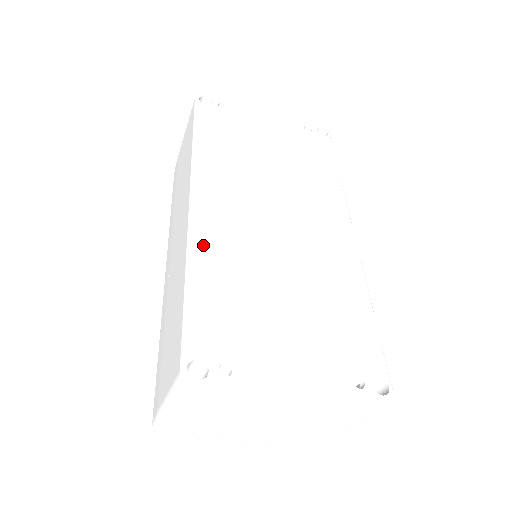
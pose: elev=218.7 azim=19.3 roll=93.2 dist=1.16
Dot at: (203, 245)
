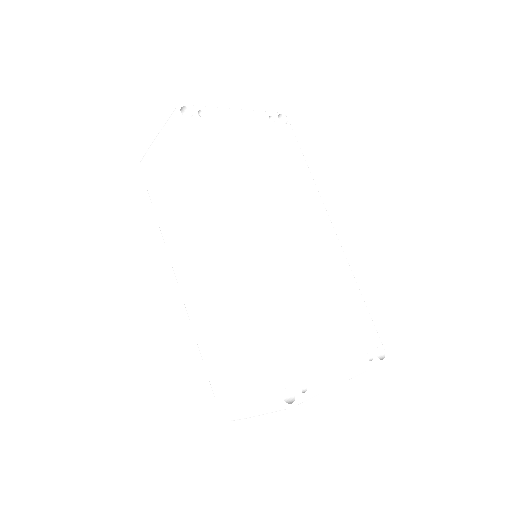
Dot at: (251, 288)
